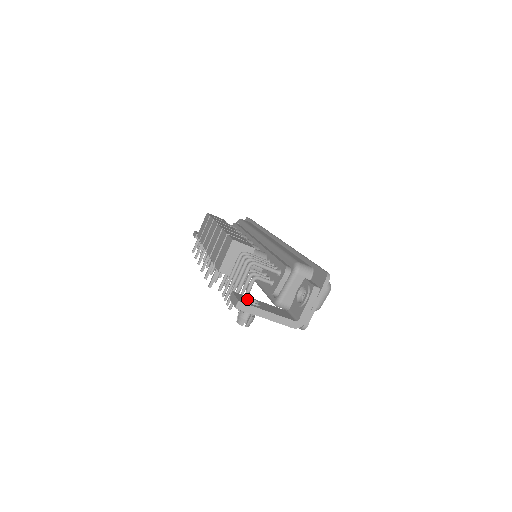
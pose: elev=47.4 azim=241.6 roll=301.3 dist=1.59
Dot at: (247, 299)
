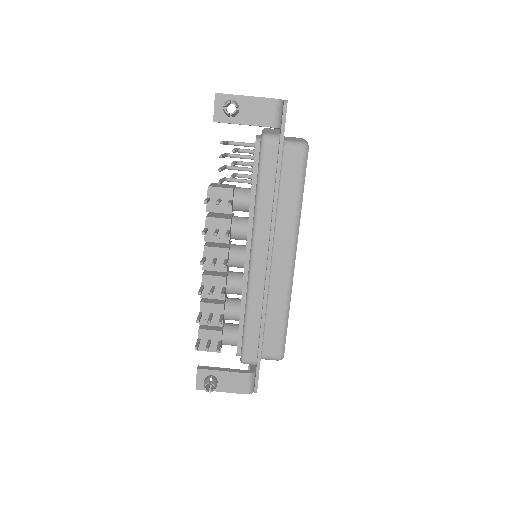
Dot at: occluded
